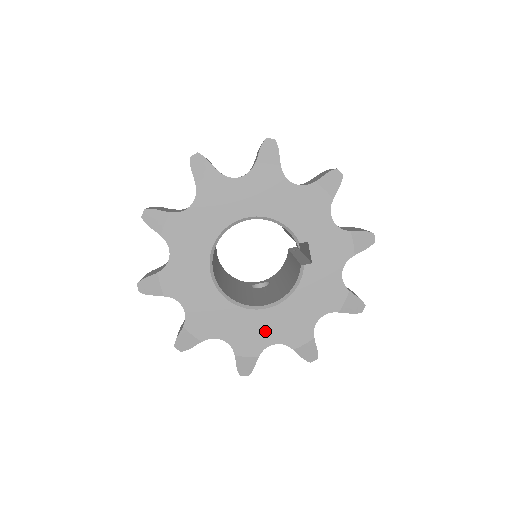
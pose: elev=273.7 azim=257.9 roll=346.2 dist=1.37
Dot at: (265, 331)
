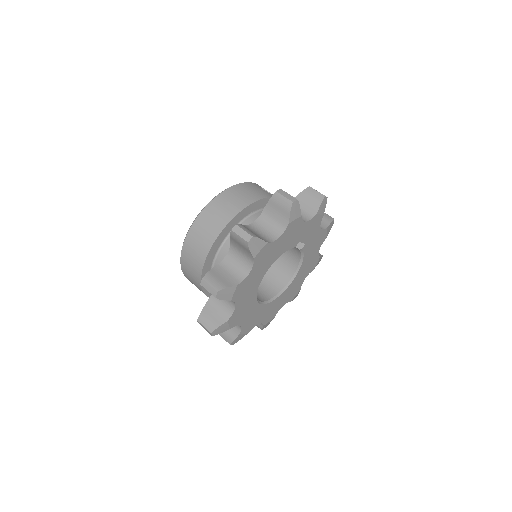
Dot at: (298, 282)
